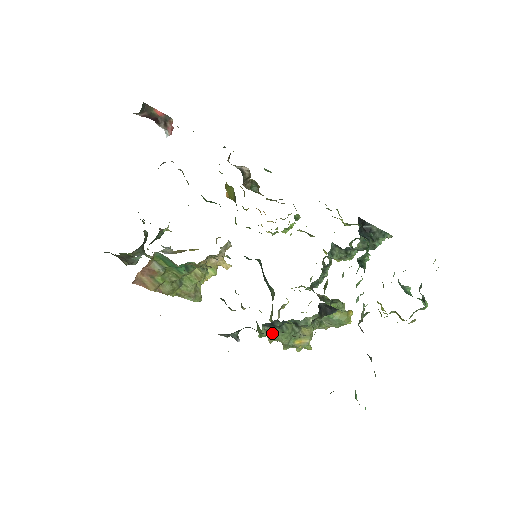
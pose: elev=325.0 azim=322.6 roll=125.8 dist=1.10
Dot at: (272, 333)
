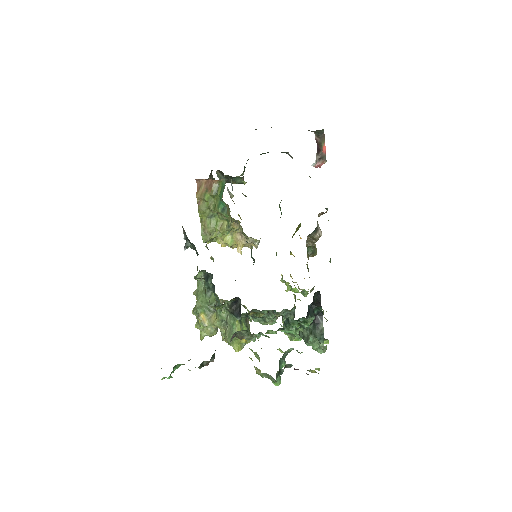
Dot at: (201, 287)
